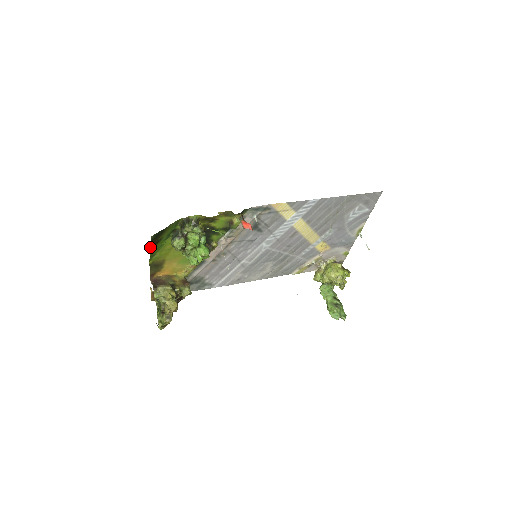
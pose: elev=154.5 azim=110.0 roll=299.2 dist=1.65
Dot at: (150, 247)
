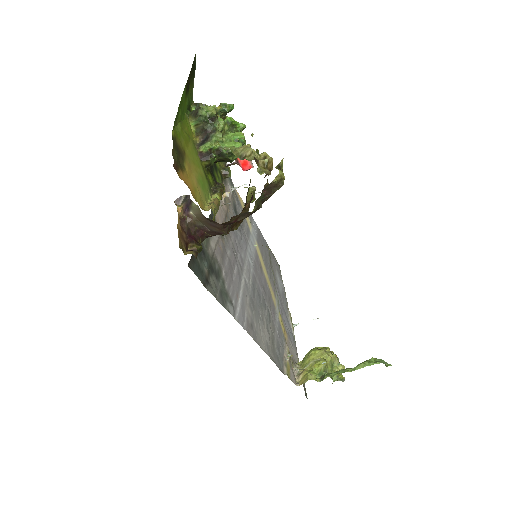
Dot at: occluded
